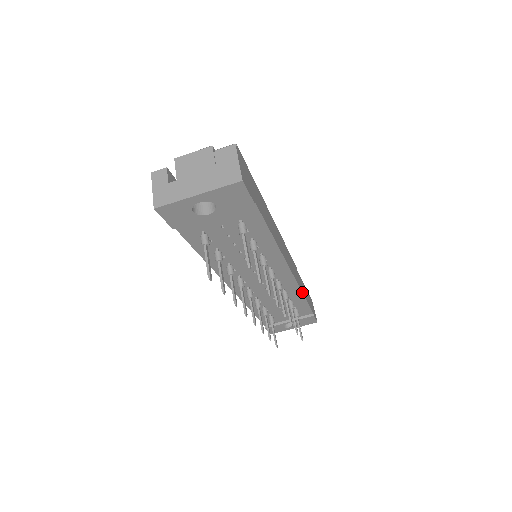
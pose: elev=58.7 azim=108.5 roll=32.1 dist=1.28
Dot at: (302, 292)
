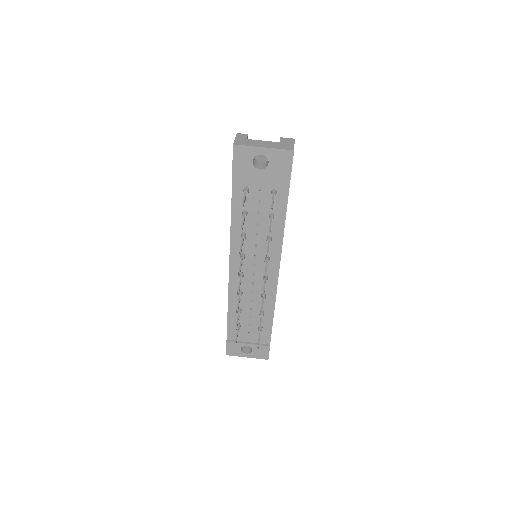
Dot at: occluded
